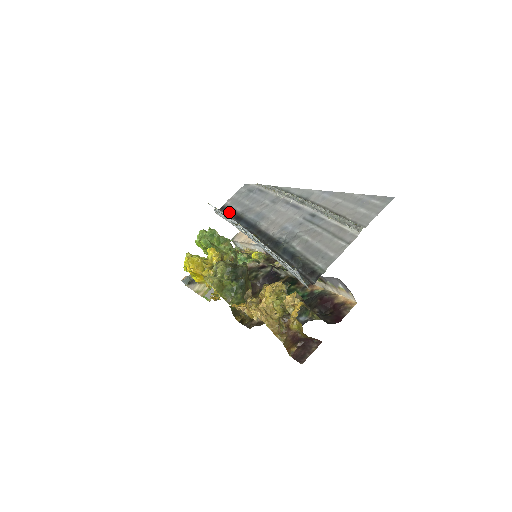
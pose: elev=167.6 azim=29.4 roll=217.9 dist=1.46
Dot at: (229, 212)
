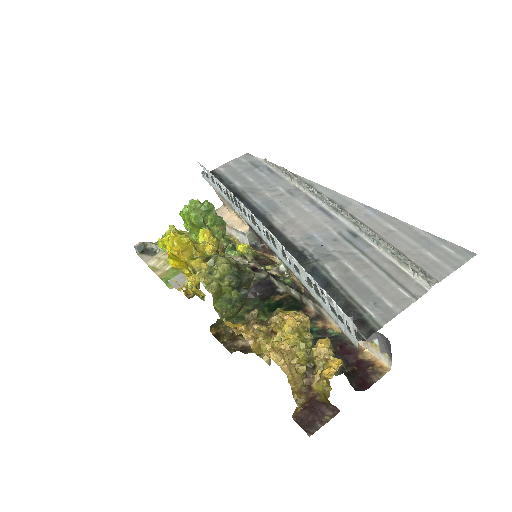
Dot at: (223, 183)
